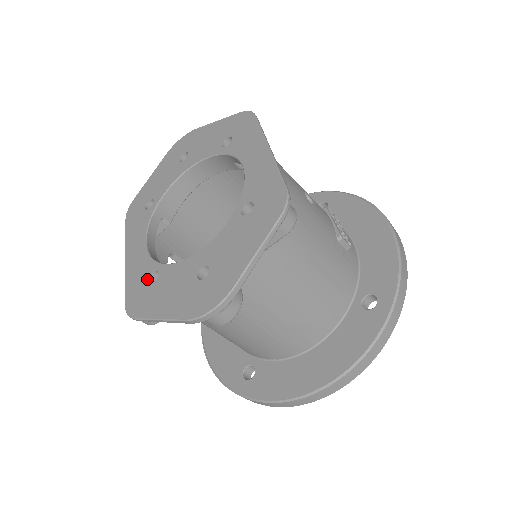
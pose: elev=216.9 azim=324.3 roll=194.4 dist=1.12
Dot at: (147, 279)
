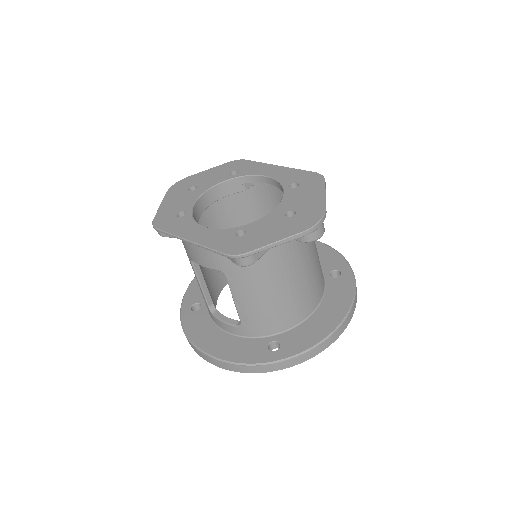
Dot at: (235, 236)
